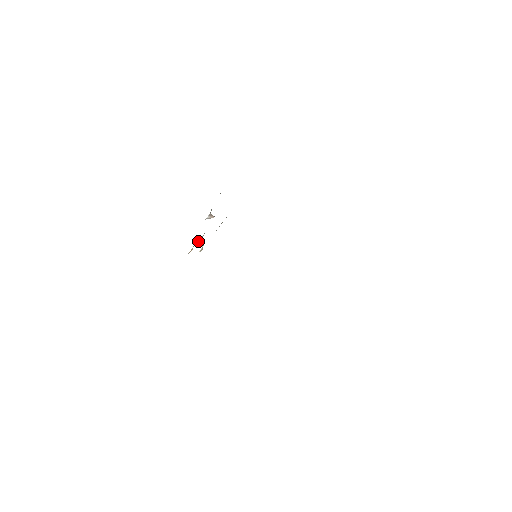
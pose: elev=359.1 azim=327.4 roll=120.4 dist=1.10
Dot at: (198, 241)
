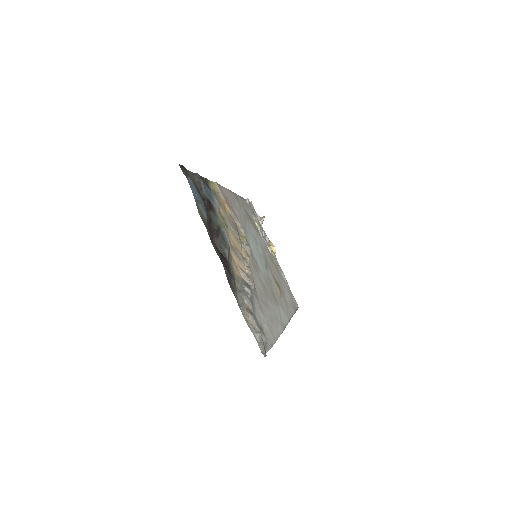
Dot at: (268, 243)
